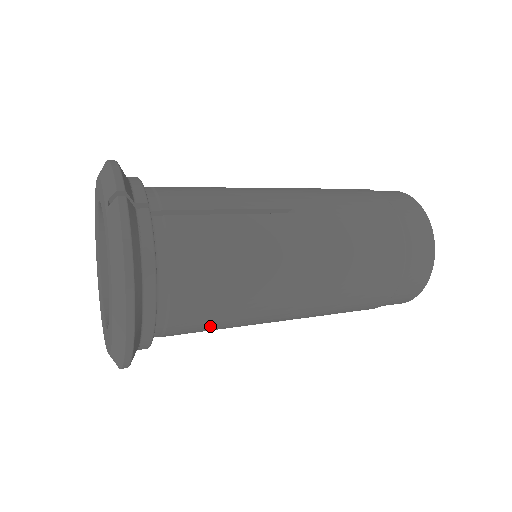
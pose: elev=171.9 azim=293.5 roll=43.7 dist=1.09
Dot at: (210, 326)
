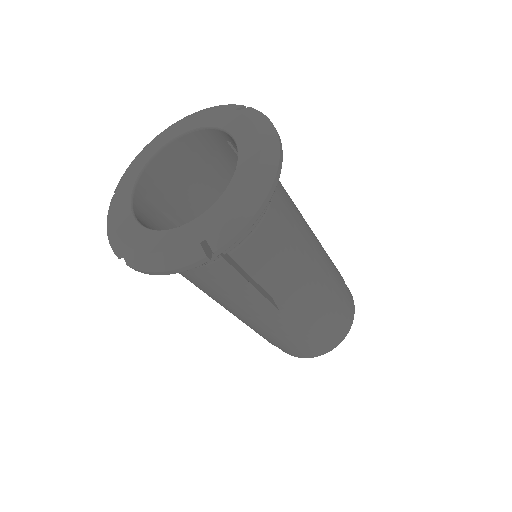
Dot at: (270, 258)
